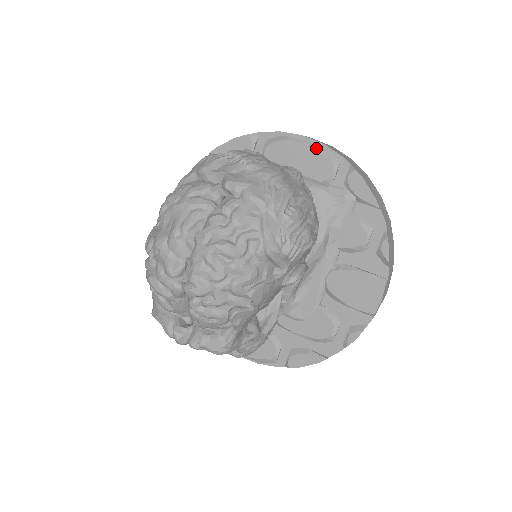
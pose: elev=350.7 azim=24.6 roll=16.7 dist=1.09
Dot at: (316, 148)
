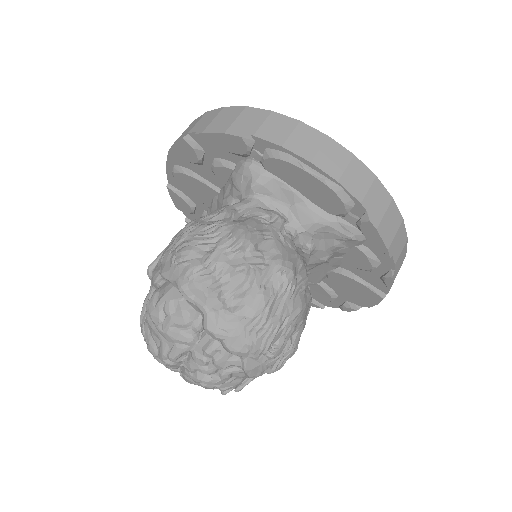
Dot at: (326, 186)
